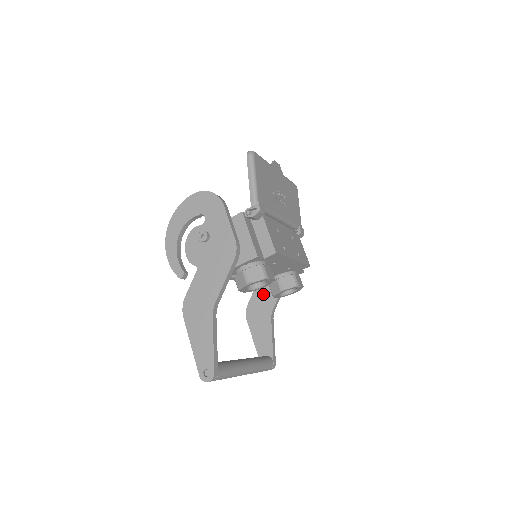
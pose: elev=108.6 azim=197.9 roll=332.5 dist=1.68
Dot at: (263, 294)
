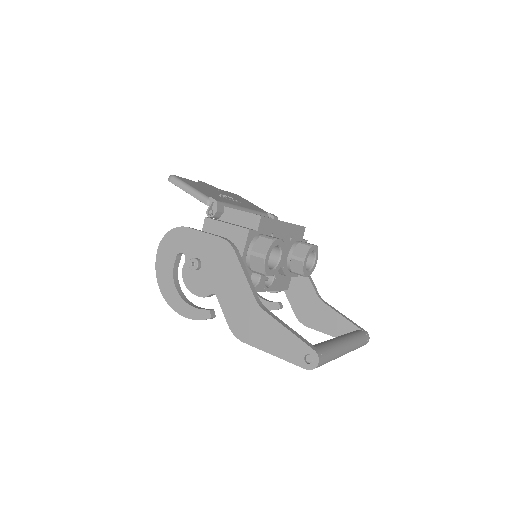
Dot at: (297, 293)
